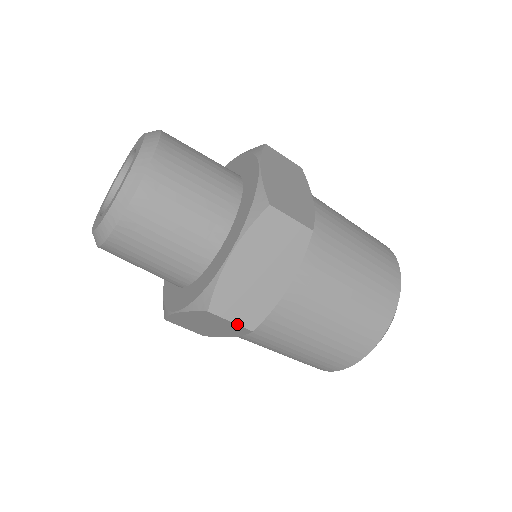
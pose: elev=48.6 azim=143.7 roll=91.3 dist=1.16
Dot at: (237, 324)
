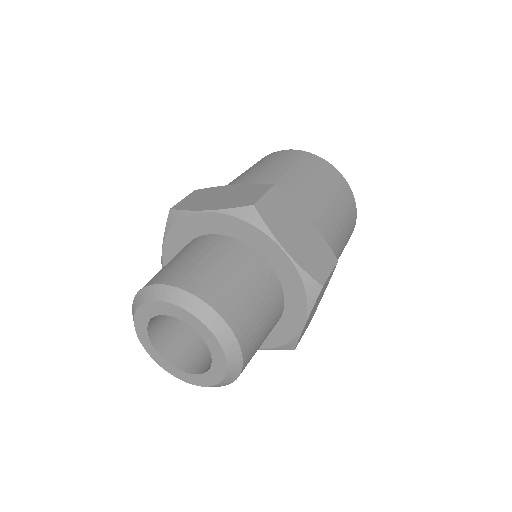
Dot at: occluded
